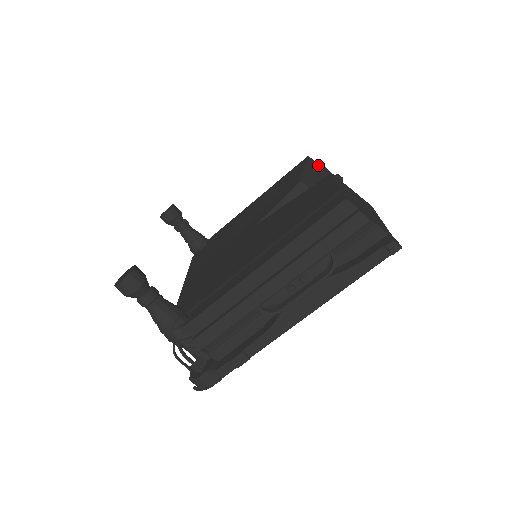
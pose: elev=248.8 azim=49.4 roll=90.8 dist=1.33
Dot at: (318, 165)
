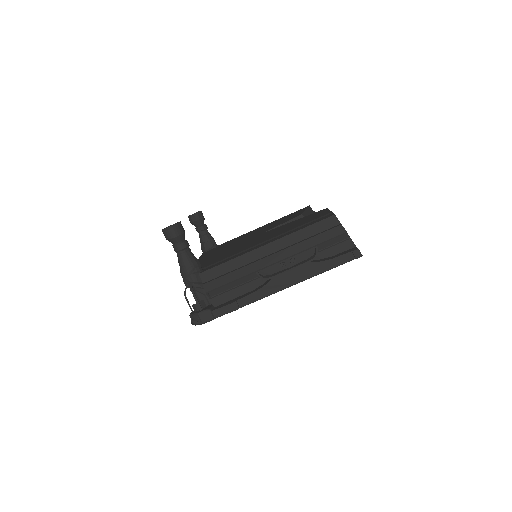
Dot at: occluded
